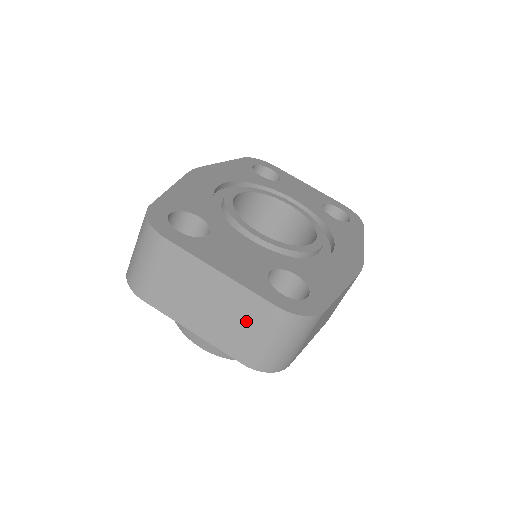
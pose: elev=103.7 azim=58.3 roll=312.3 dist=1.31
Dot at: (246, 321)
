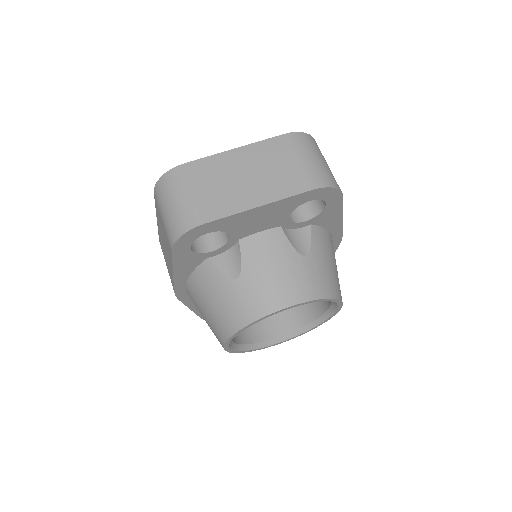
Dot at: (281, 160)
